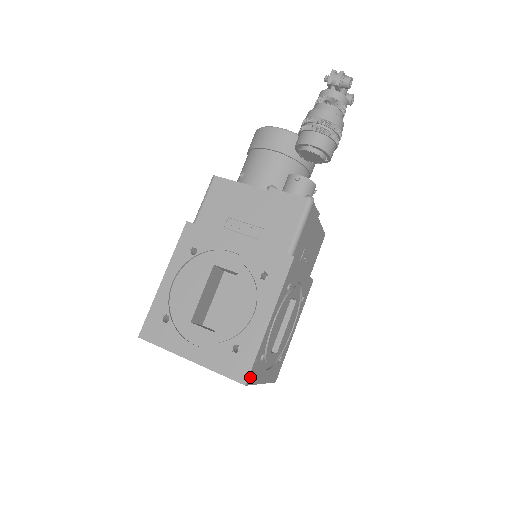
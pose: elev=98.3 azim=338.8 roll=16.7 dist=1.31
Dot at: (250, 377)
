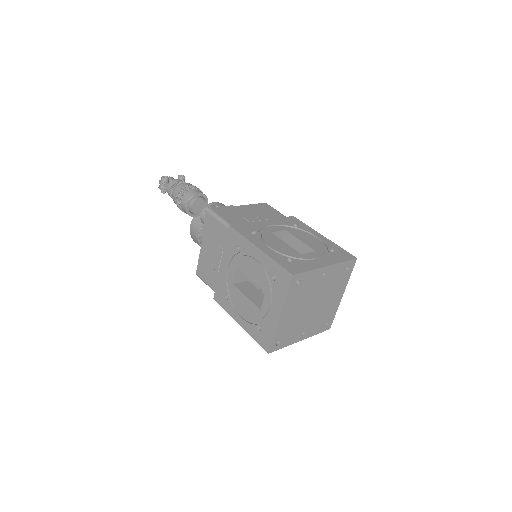
Dot at: (292, 271)
